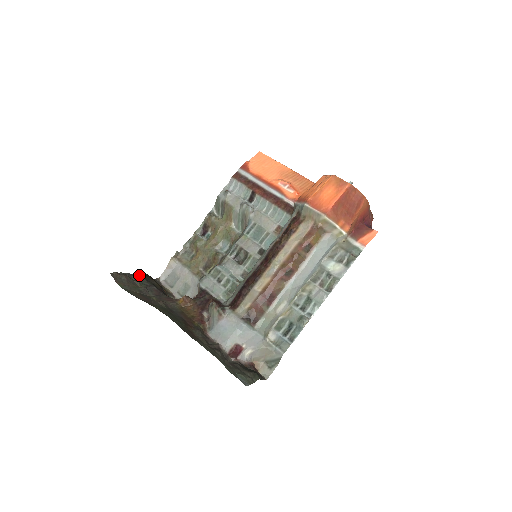
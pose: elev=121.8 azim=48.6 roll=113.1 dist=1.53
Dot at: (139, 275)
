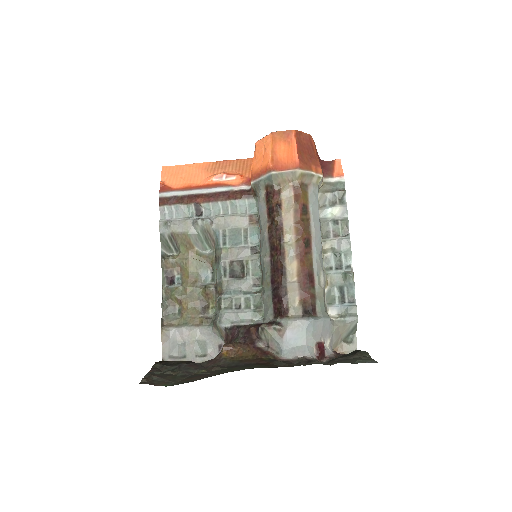
Dot at: (155, 367)
